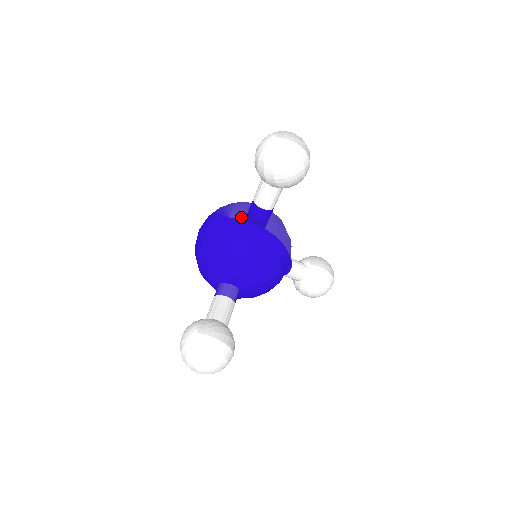
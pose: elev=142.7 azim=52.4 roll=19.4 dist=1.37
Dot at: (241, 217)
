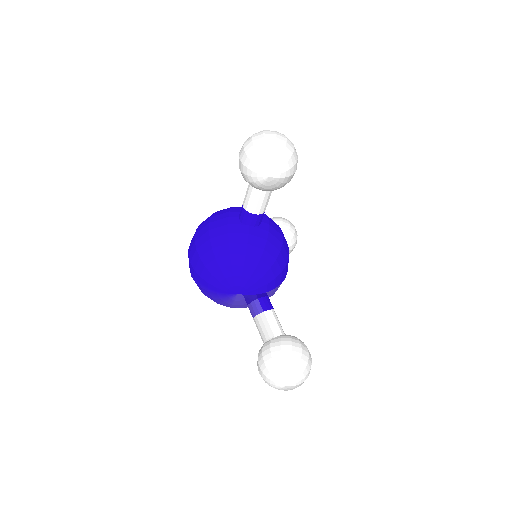
Dot at: occluded
